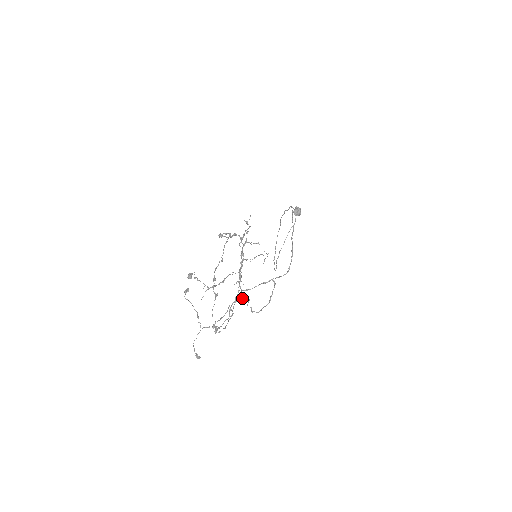
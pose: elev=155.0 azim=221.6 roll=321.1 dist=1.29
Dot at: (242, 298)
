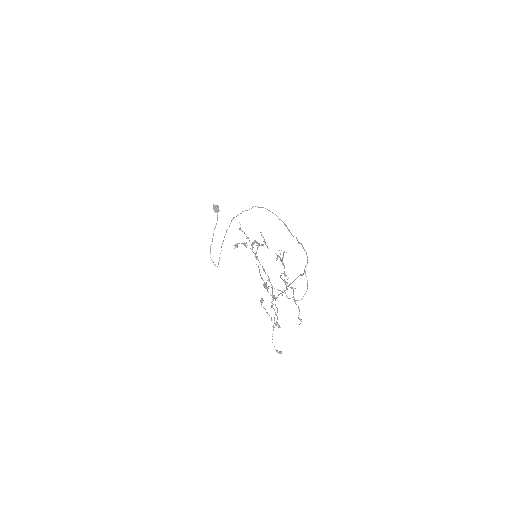
Dot at: (280, 293)
